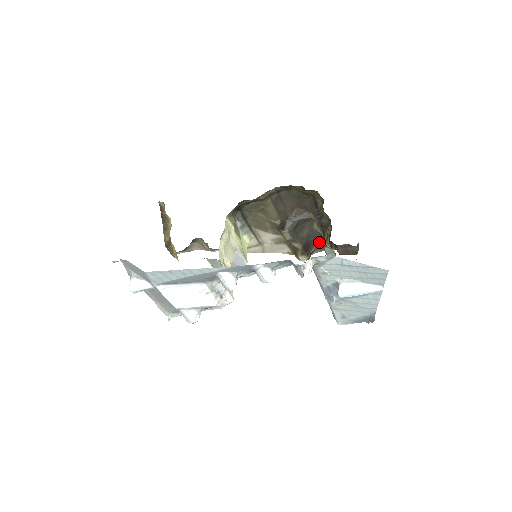
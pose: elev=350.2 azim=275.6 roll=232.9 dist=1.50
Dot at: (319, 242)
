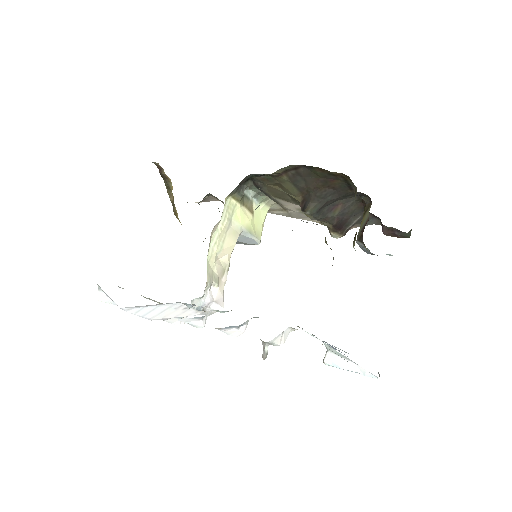
Dot at: (359, 218)
